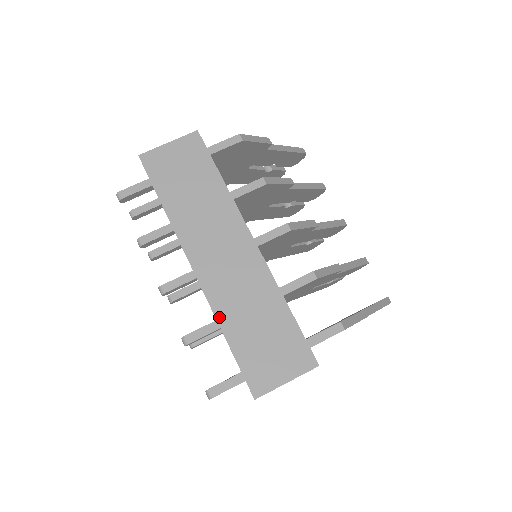
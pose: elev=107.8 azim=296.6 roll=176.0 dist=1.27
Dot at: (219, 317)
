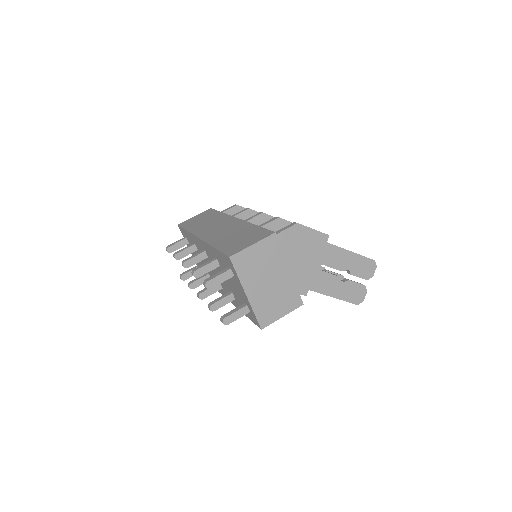
Dot at: (211, 243)
